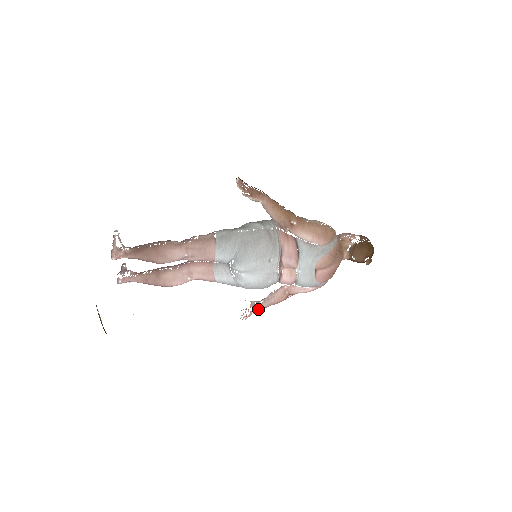
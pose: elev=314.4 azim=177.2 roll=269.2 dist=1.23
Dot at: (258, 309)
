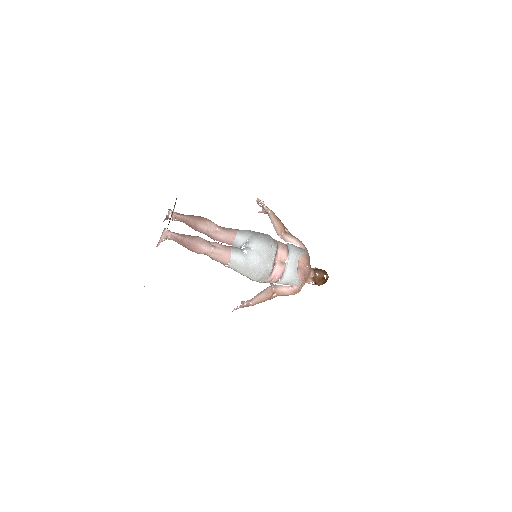
Dot at: (249, 303)
